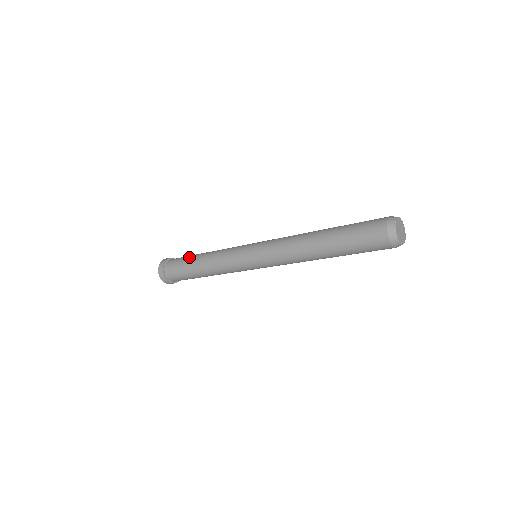
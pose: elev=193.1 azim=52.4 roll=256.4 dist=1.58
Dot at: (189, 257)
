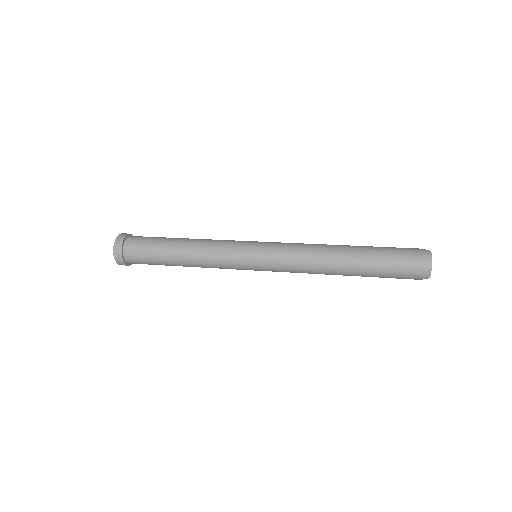
Dot at: occluded
